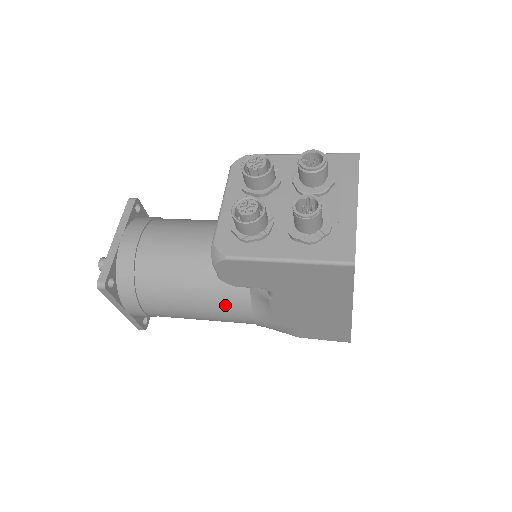
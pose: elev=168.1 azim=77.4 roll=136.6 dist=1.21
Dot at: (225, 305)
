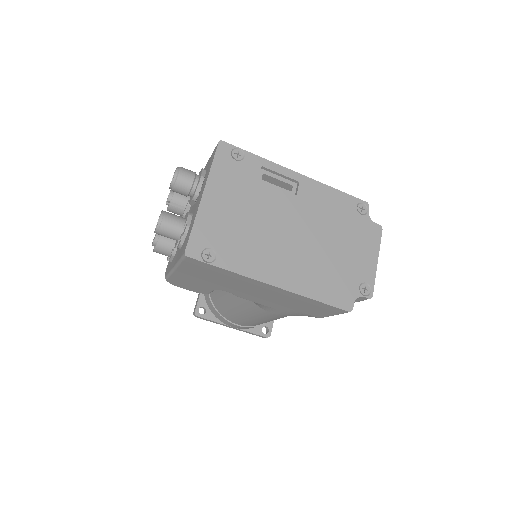
Dot at: (248, 306)
